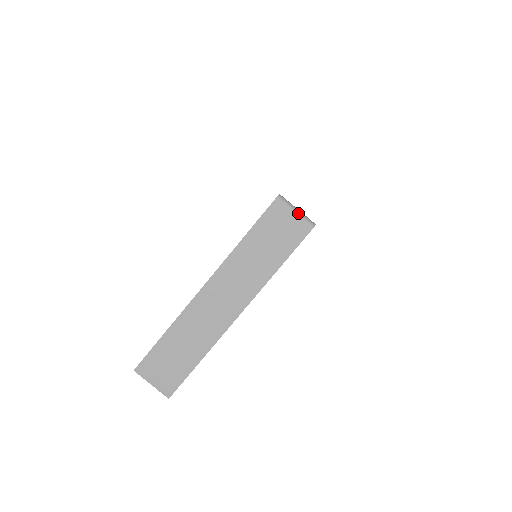
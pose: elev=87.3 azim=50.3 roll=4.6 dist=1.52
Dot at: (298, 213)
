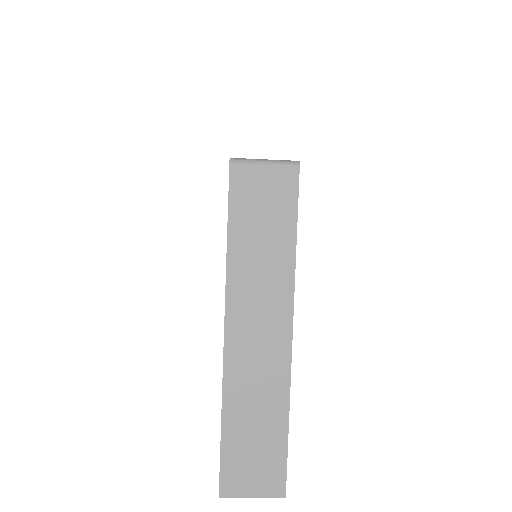
Dot at: (268, 163)
